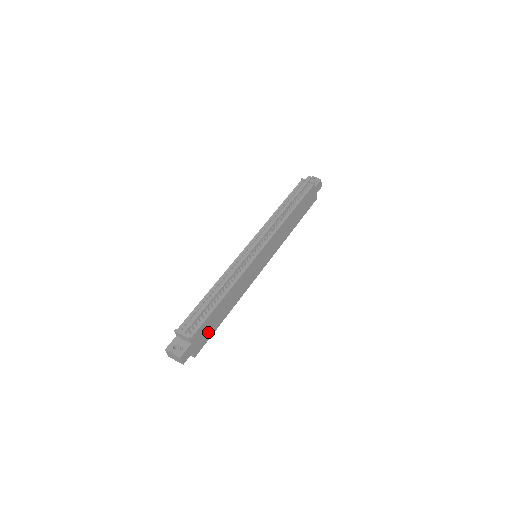
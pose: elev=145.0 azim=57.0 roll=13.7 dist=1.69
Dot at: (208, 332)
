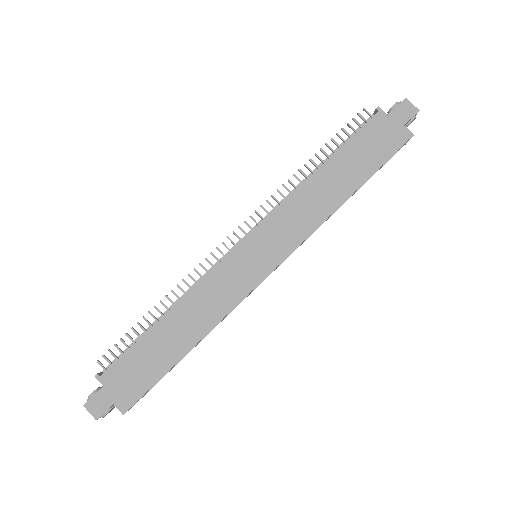
Dot at: (144, 375)
